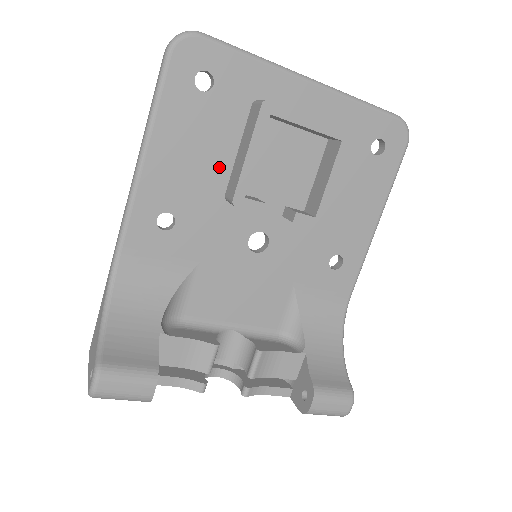
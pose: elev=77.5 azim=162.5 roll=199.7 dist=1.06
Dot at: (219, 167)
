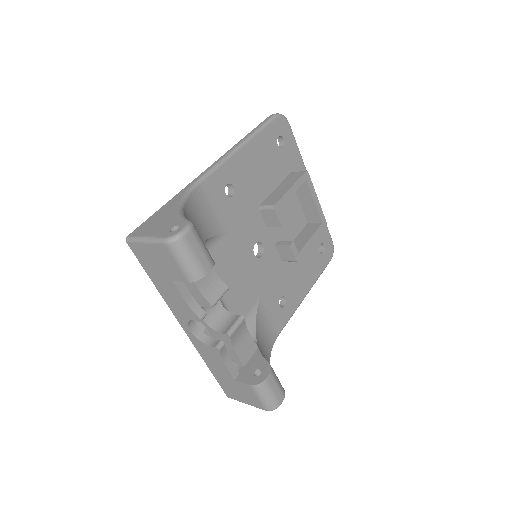
Dot at: (265, 188)
